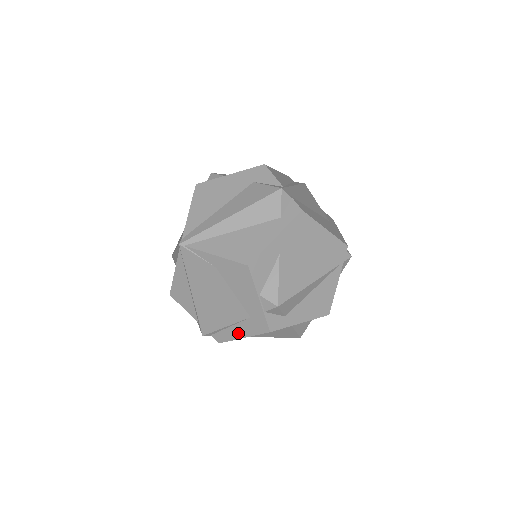
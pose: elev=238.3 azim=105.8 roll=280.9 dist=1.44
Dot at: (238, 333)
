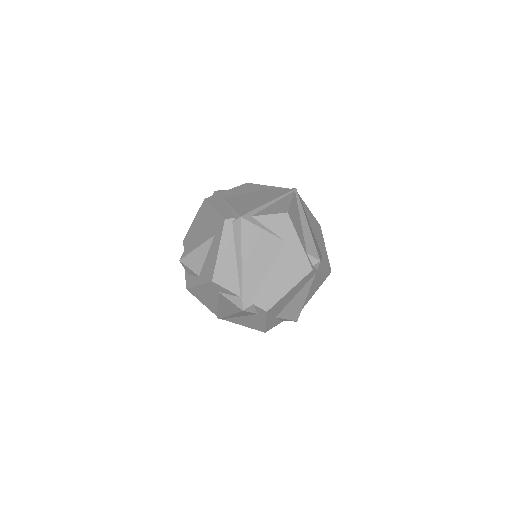
Dot at: occluded
